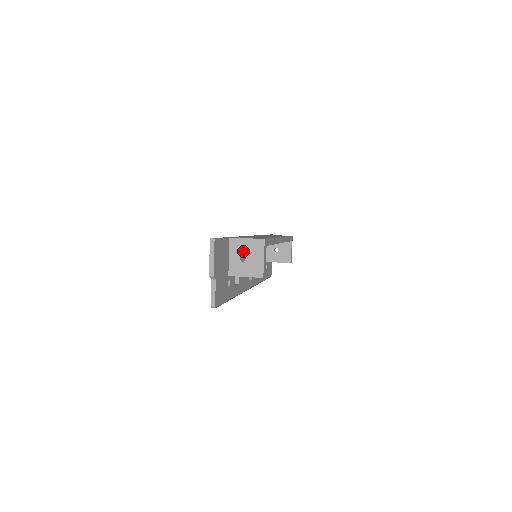
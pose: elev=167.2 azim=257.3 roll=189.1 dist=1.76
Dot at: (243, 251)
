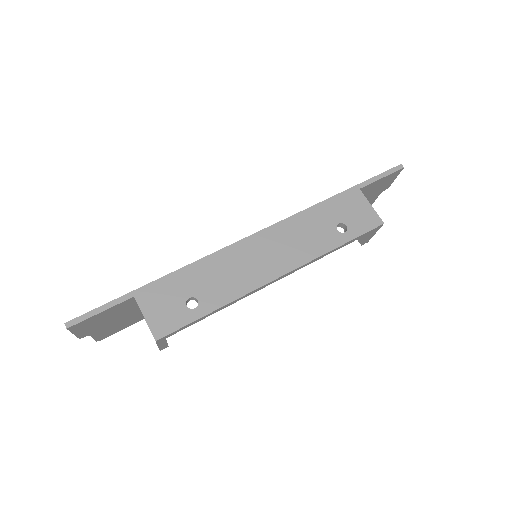
Dot at: occluded
